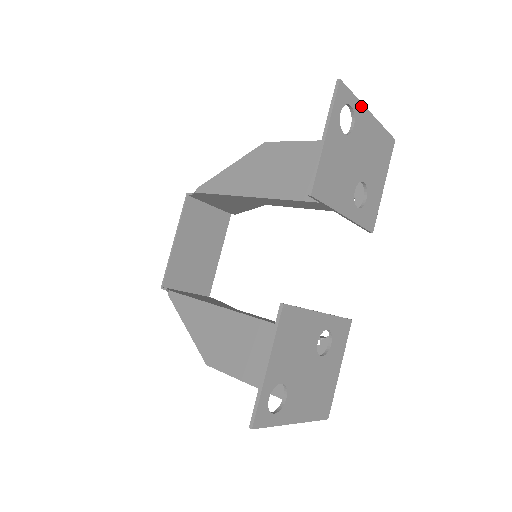
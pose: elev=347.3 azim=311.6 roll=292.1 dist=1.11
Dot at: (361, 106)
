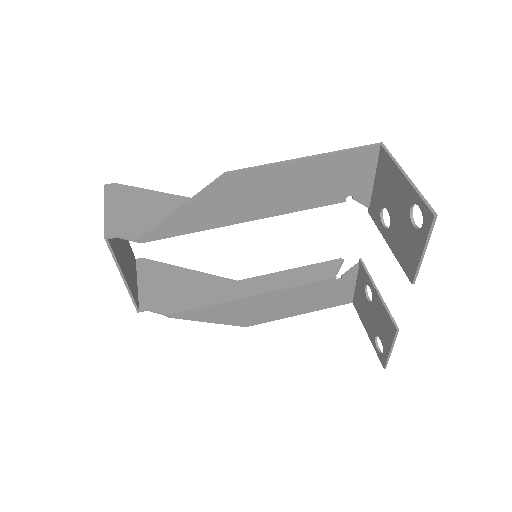
Dot at: (415, 189)
